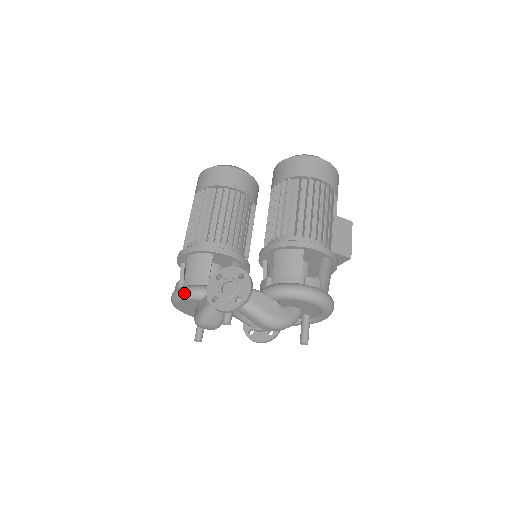
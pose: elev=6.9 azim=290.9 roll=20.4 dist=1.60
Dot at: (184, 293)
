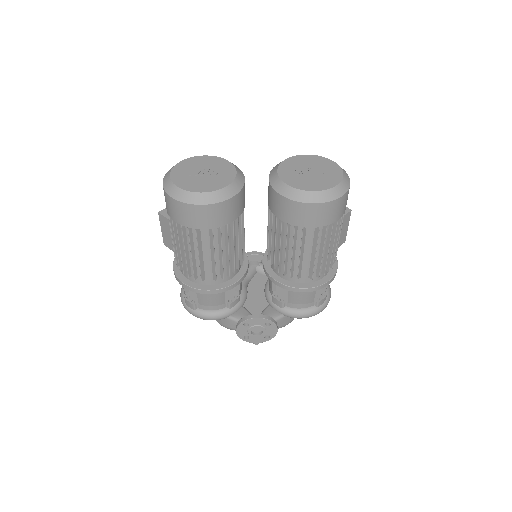
Dot at: occluded
